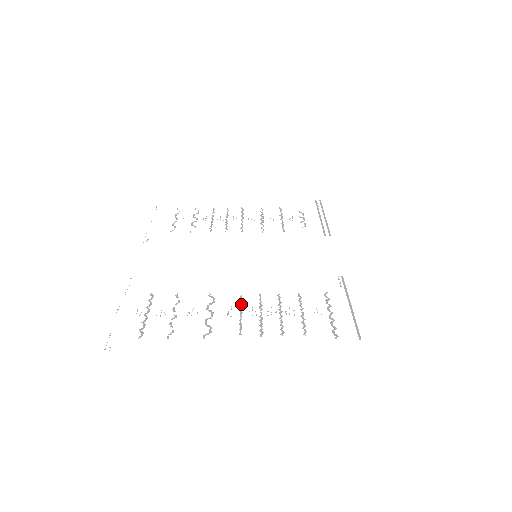
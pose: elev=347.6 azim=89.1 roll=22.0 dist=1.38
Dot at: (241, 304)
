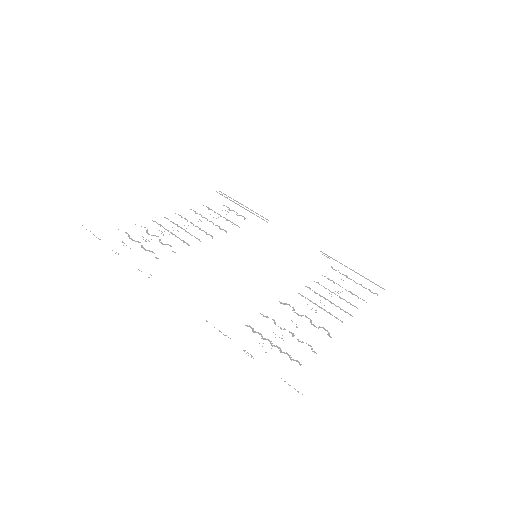
Dot at: (309, 300)
